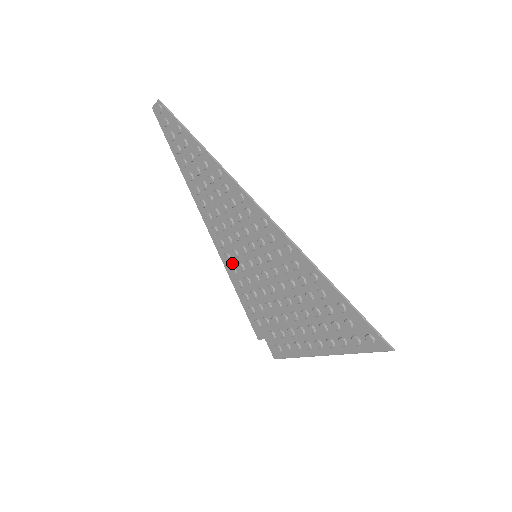
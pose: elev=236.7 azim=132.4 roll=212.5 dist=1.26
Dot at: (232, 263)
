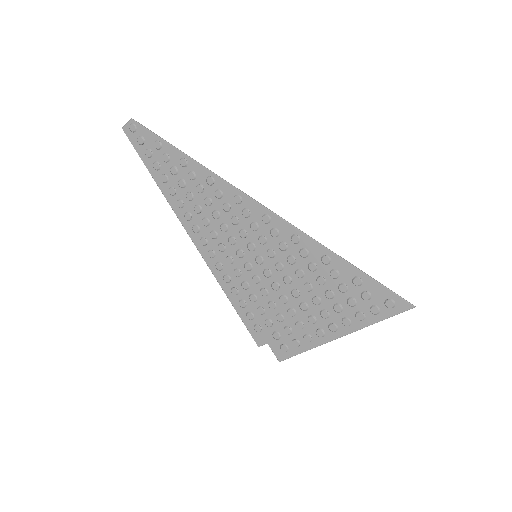
Dot at: (225, 271)
